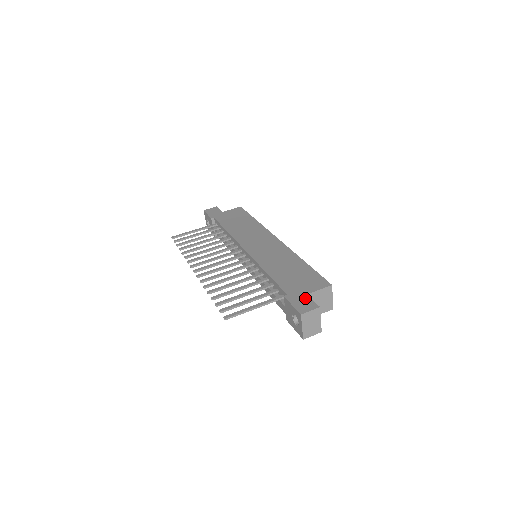
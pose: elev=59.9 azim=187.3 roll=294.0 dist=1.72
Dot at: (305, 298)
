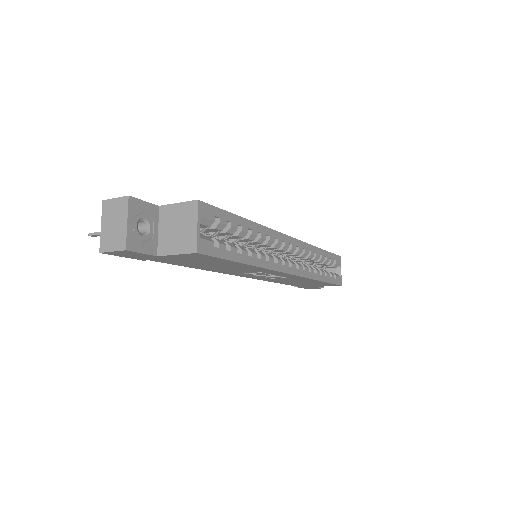
Dot at: occluded
